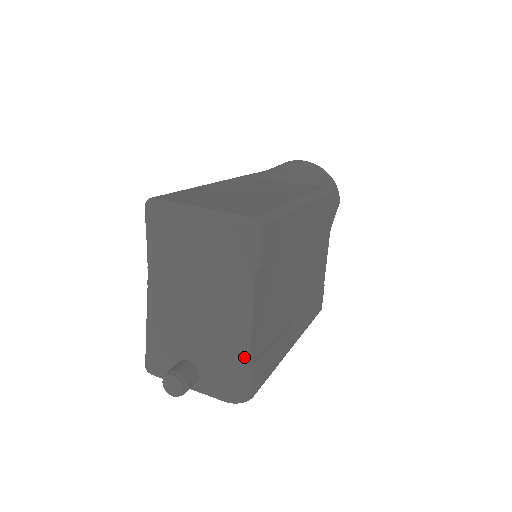
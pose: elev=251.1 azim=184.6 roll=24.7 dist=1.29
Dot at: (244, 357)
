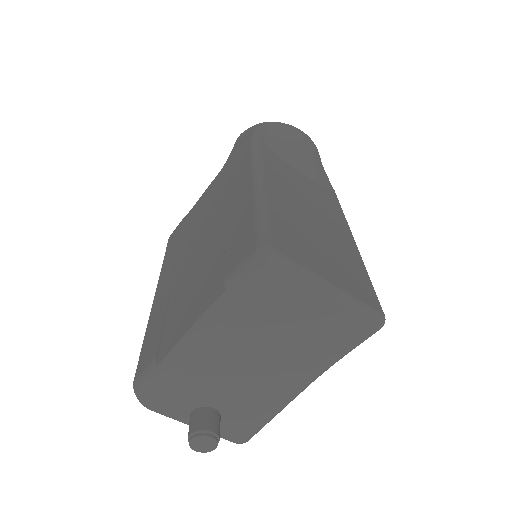
Dot at: (279, 412)
